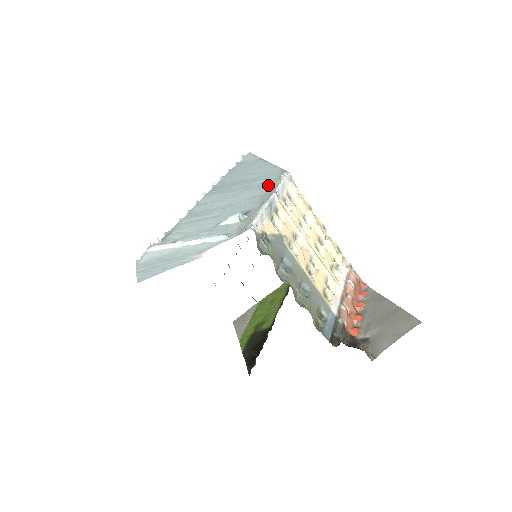
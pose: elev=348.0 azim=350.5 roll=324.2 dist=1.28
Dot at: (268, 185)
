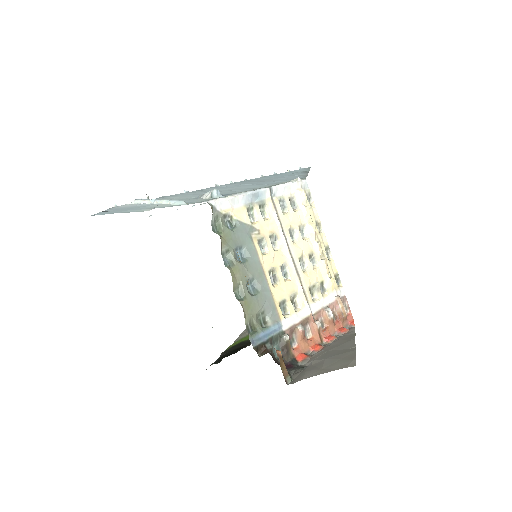
Dot at: (276, 184)
